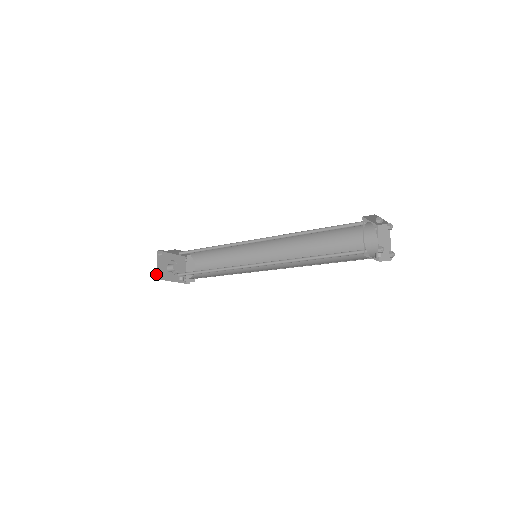
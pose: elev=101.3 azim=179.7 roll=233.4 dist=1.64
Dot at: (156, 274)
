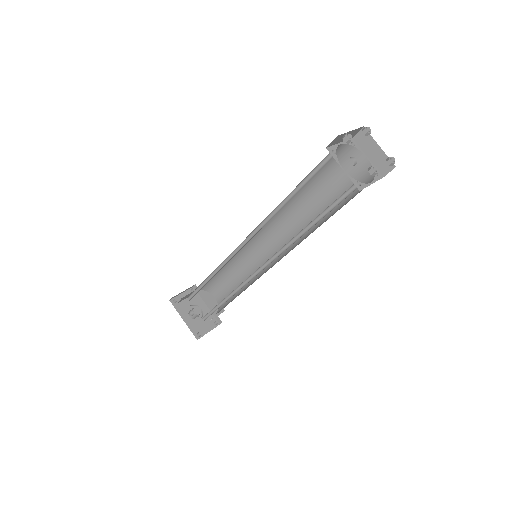
Dot at: (173, 298)
